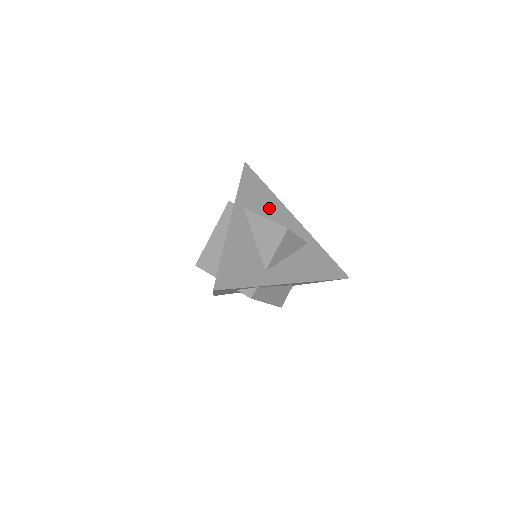
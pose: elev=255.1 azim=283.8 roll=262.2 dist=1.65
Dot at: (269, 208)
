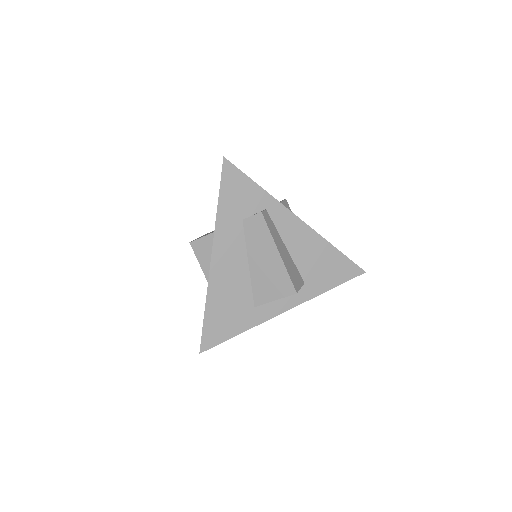
Dot at: occluded
